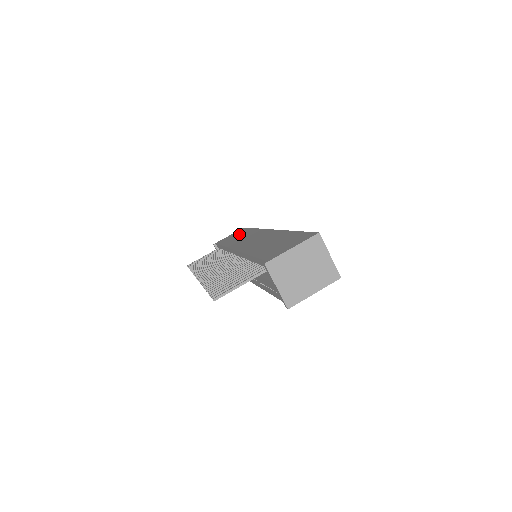
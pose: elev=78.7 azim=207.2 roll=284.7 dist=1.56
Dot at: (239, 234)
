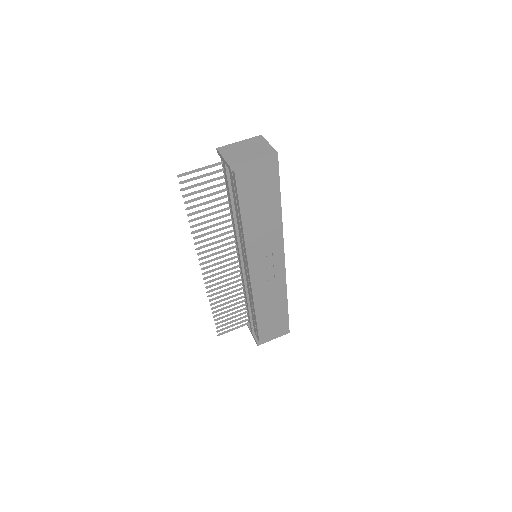
Dot at: occluded
